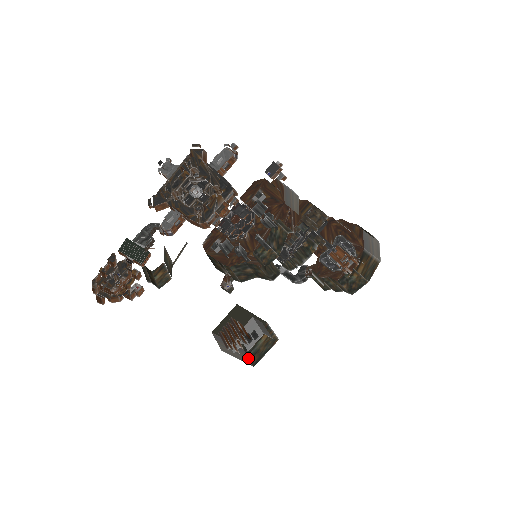
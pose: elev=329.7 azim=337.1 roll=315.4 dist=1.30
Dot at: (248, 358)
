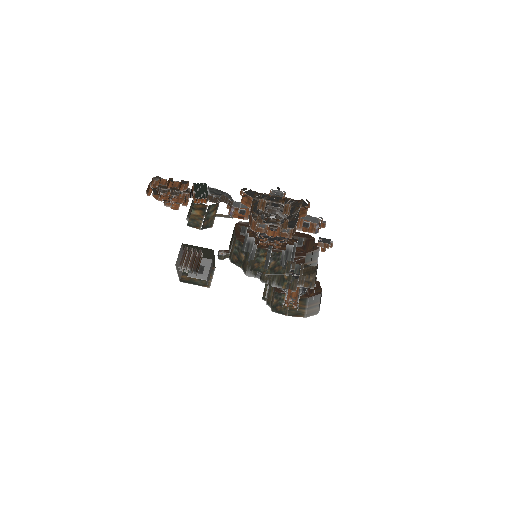
Dot at: (183, 272)
